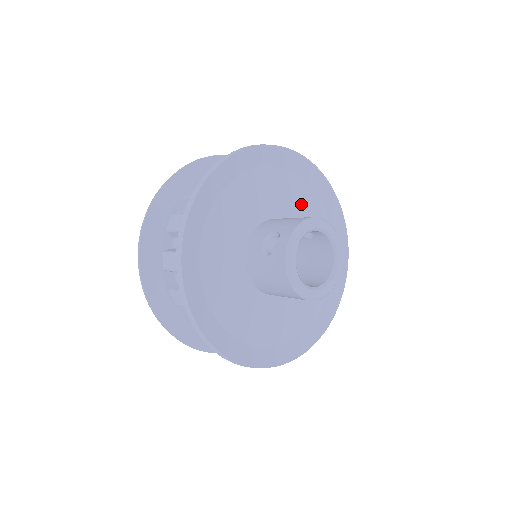
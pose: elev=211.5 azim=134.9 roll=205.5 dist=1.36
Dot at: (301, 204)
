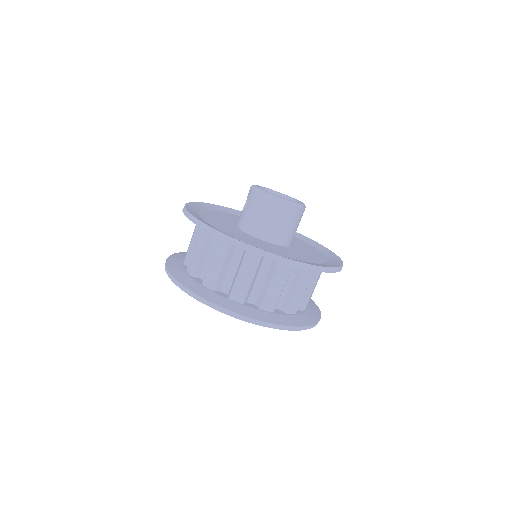
Dot at: occluded
